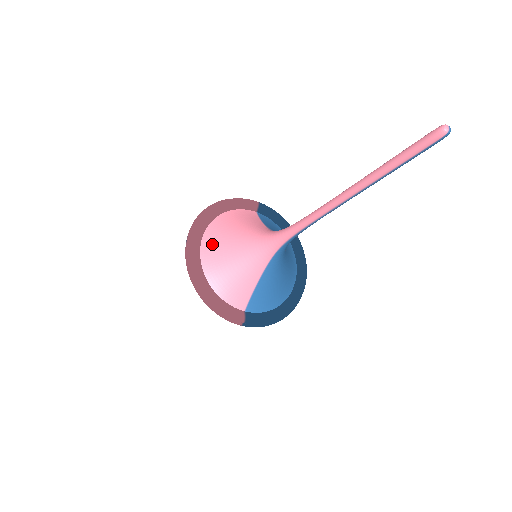
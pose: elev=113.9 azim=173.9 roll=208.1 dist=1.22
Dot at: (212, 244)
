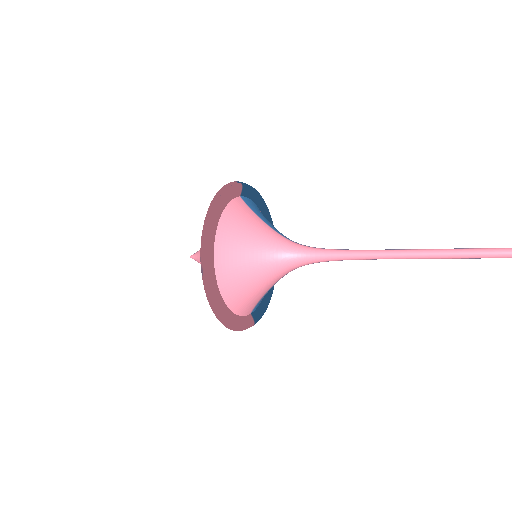
Dot at: (228, 266)
